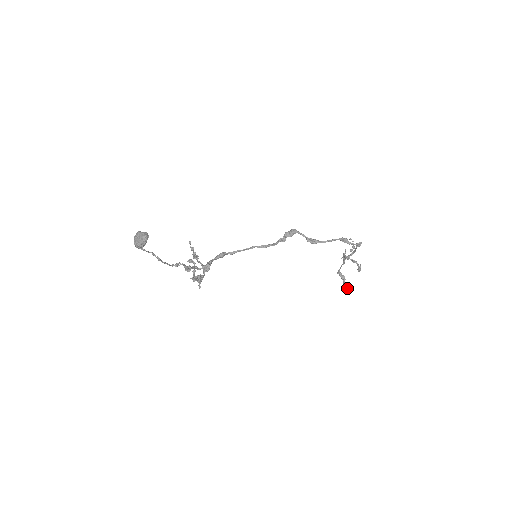
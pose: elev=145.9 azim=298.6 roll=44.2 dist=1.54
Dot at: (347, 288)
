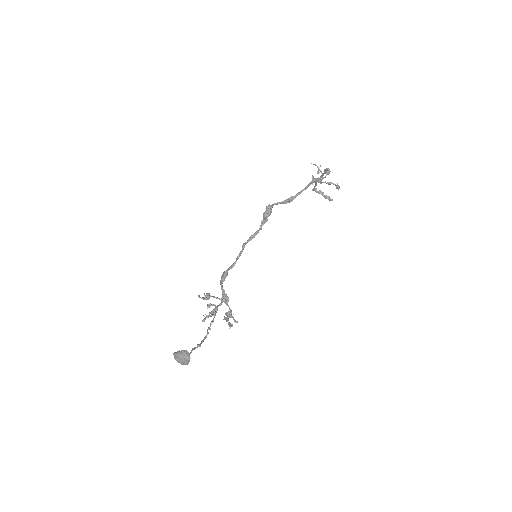
Dot at: (331, 200)
